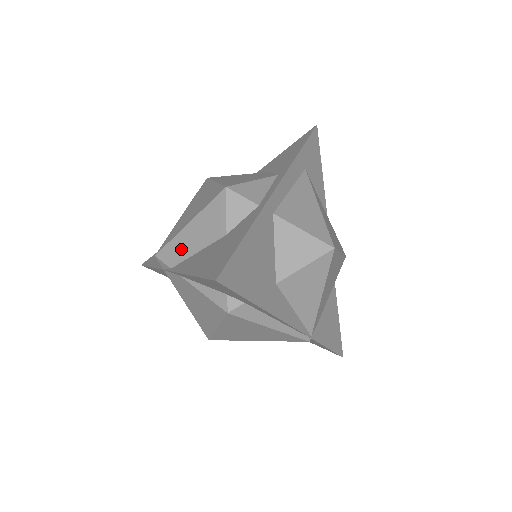
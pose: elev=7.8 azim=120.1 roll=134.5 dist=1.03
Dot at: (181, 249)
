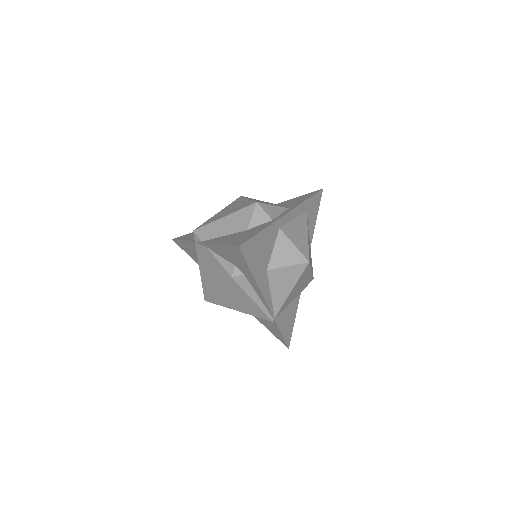
Dot at: (213, 231)
